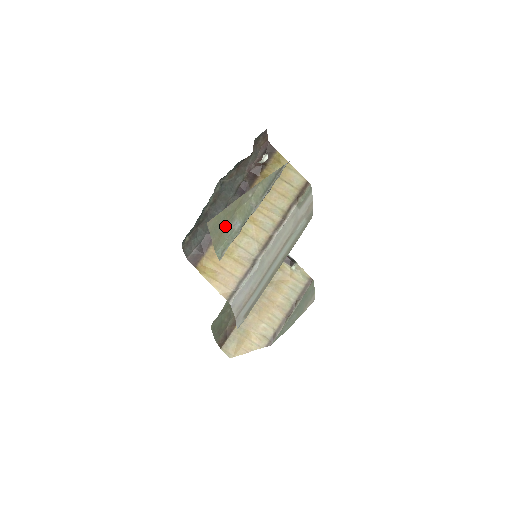
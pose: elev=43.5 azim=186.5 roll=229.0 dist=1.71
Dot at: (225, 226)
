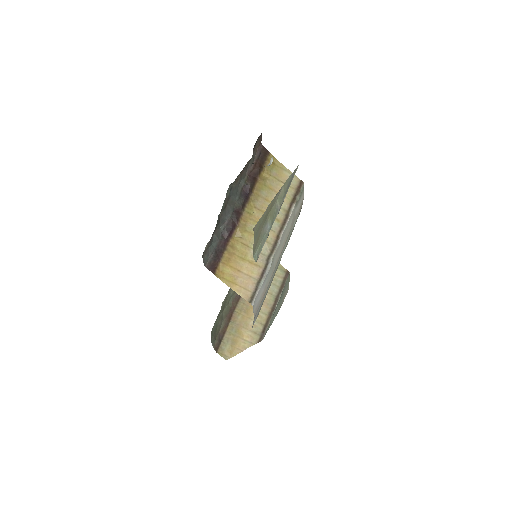
Dot at: (261, 230)
